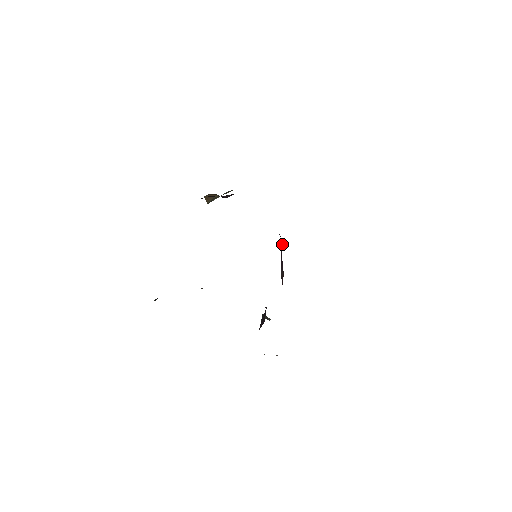
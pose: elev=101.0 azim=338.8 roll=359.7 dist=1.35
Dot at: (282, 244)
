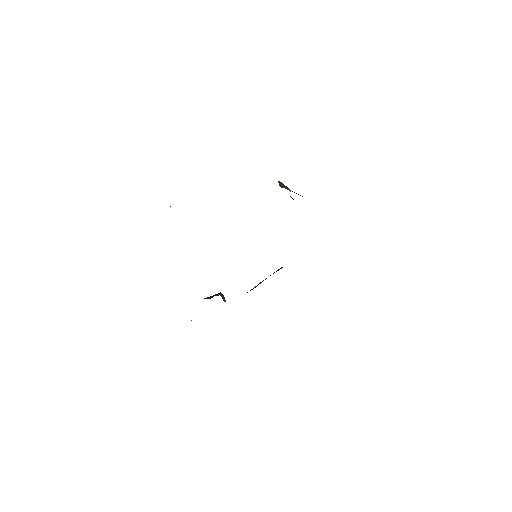
Dot at: (279, 269)
